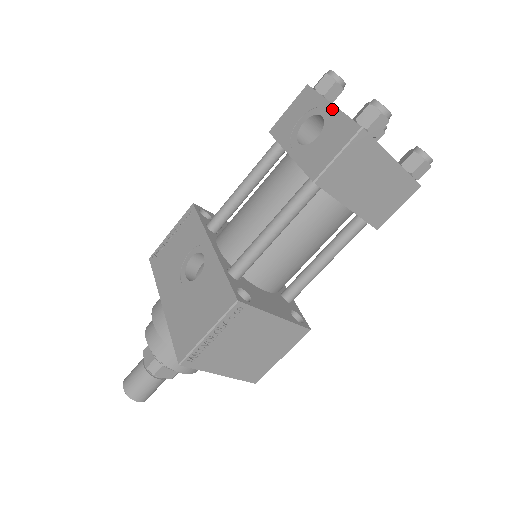
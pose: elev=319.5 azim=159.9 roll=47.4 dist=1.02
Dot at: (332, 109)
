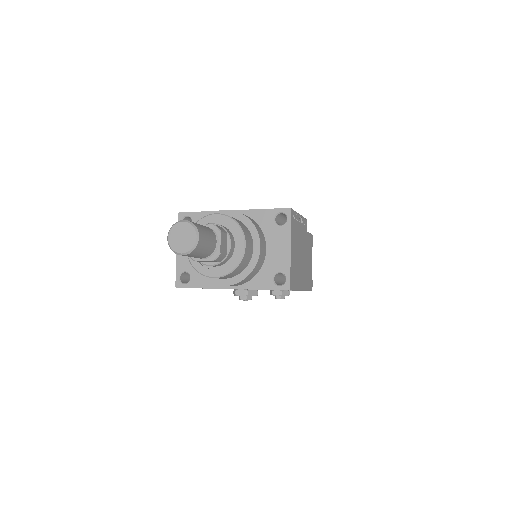
Dot at: occluded
